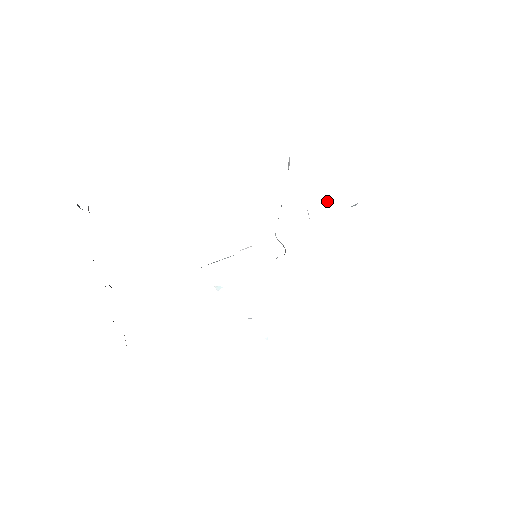
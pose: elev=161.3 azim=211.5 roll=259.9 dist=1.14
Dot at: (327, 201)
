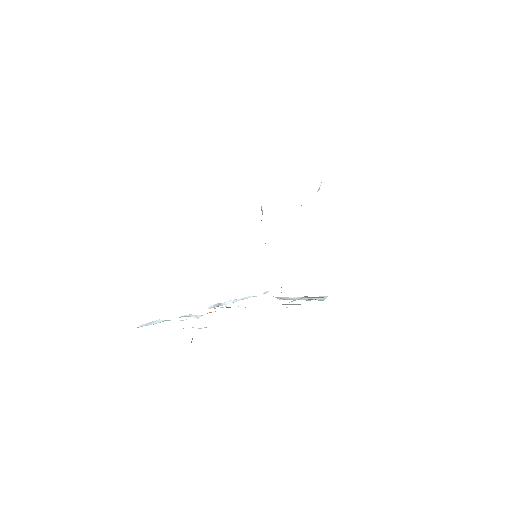
Dot at: occluded
